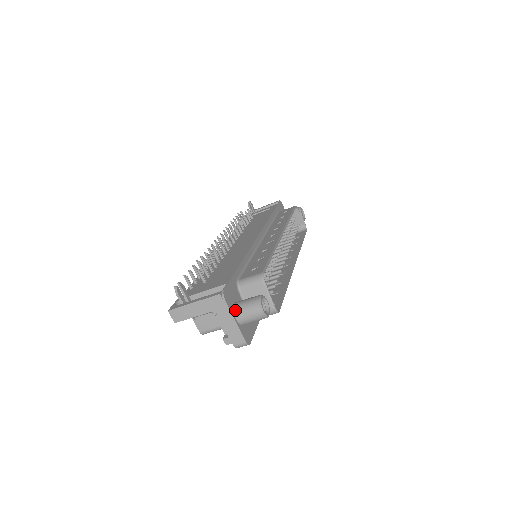
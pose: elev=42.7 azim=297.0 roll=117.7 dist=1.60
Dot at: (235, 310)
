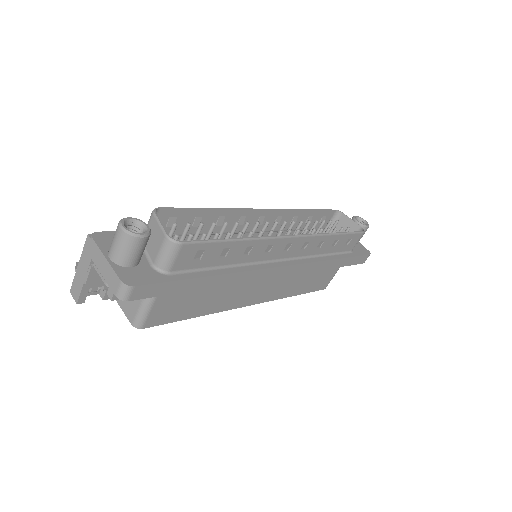
Dot at: (109, 249)
